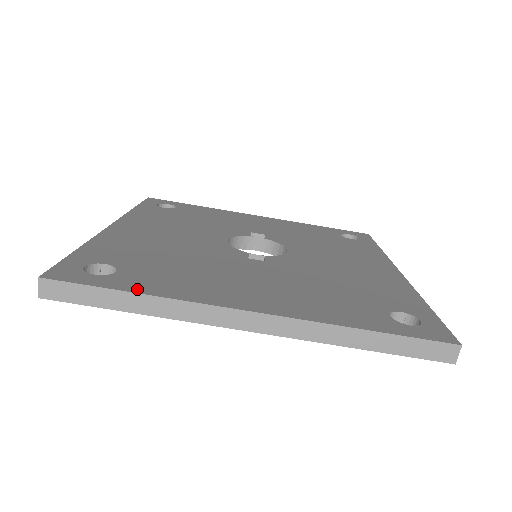
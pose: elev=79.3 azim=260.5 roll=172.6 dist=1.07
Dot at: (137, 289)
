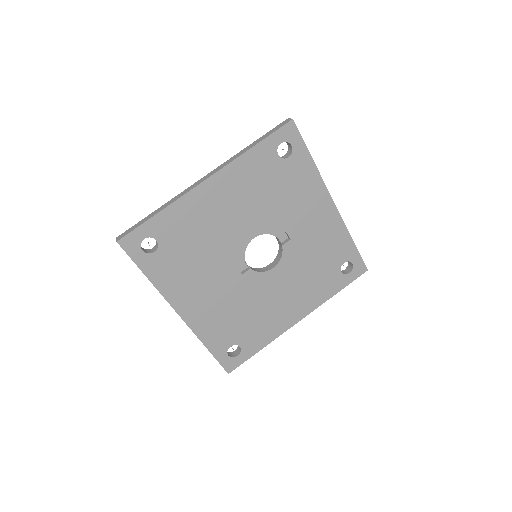
Dot at: (149, 274)
